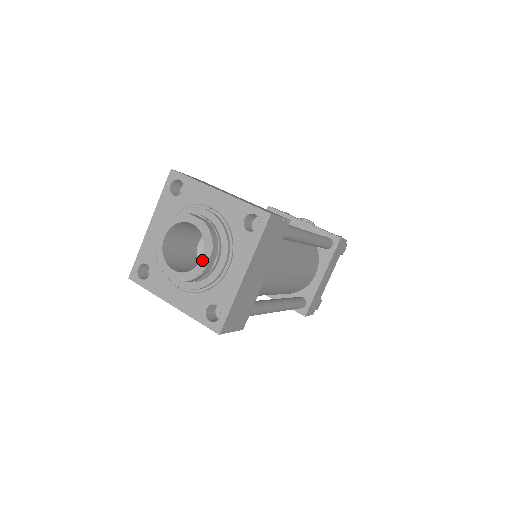
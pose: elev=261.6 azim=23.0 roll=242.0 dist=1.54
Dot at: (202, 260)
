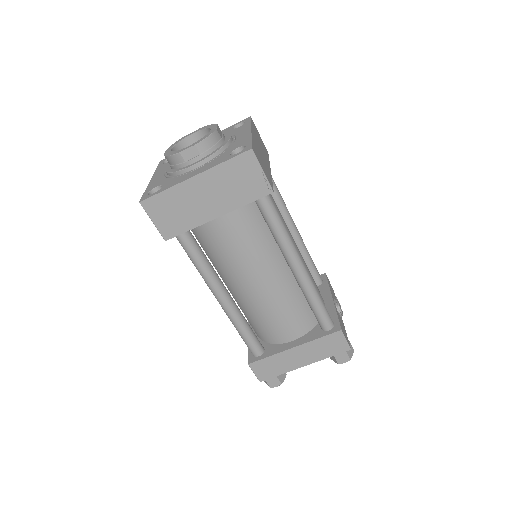
Dot at: (186, 147)
